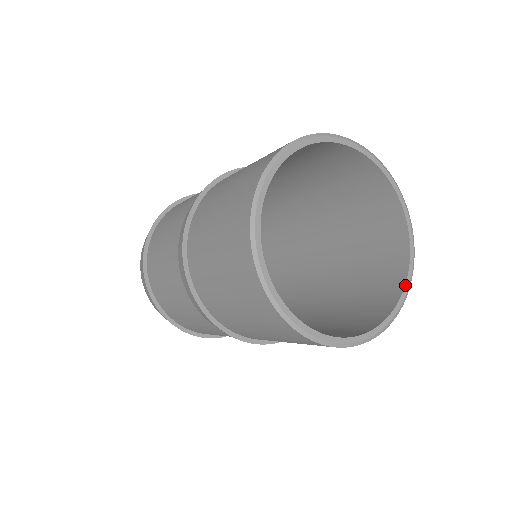
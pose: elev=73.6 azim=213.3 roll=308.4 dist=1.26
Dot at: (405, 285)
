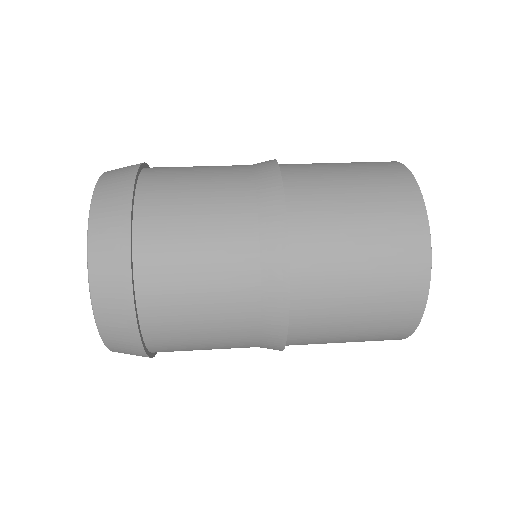
Dot at: occluded
